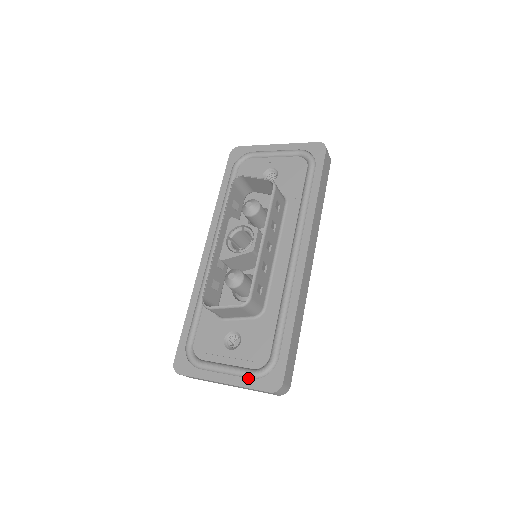
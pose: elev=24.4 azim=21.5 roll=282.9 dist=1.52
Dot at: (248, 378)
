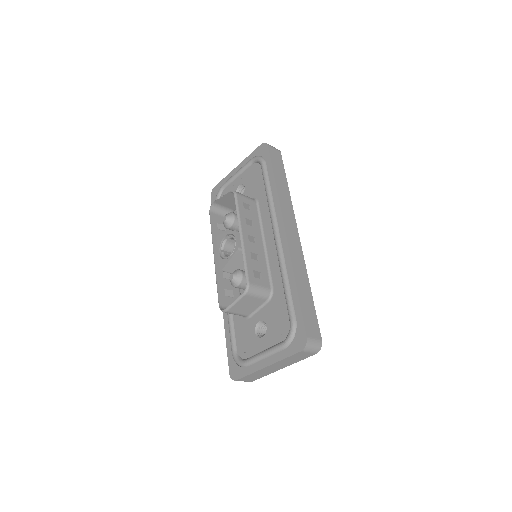
Dot at: (282, 351)
